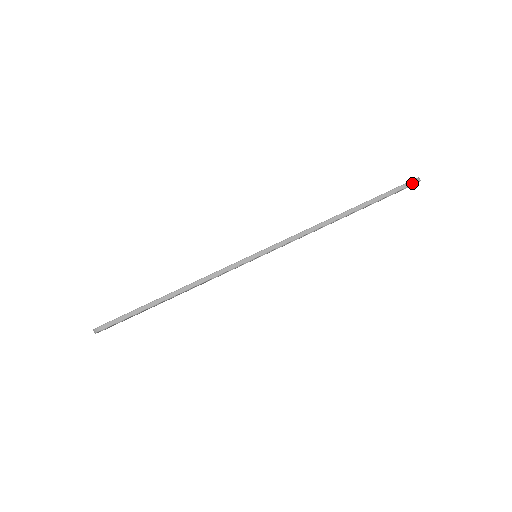
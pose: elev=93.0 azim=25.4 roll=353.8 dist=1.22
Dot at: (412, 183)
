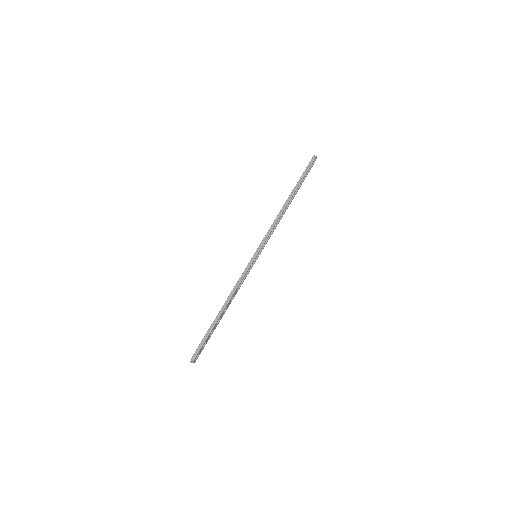
Dot at: (313, 160)
